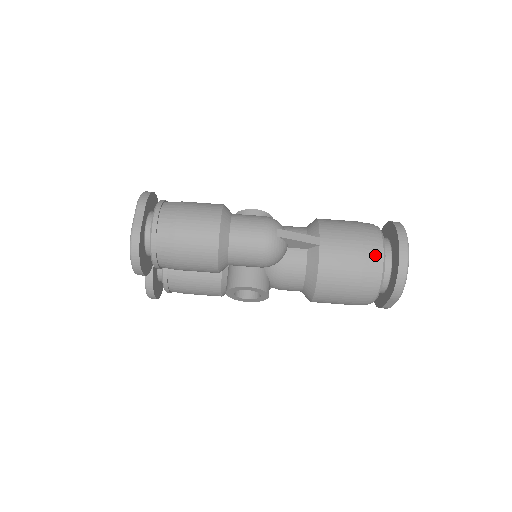
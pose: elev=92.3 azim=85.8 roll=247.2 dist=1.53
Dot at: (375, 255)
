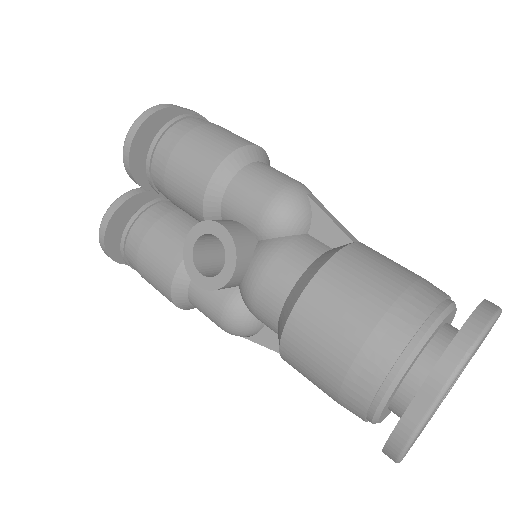
Dot at: (433, 295)
